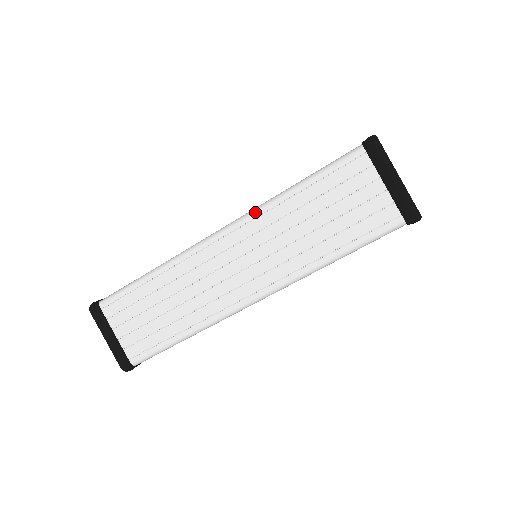
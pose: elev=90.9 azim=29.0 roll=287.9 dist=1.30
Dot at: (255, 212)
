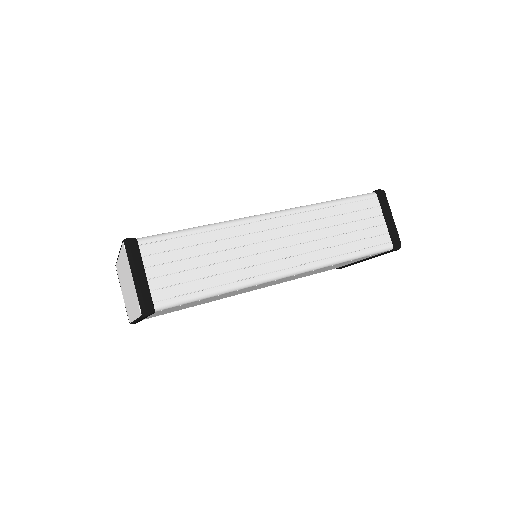
Dot at: (303, 208)
